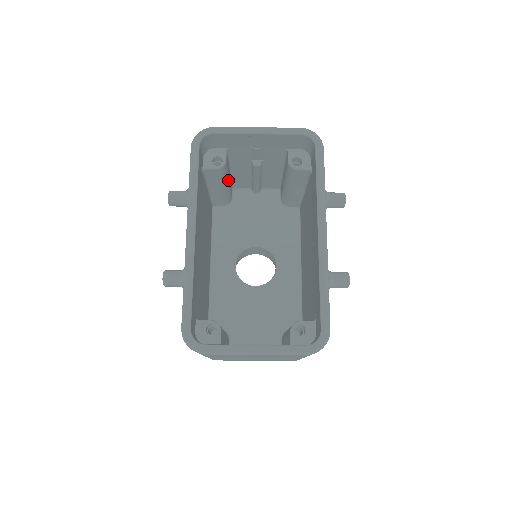
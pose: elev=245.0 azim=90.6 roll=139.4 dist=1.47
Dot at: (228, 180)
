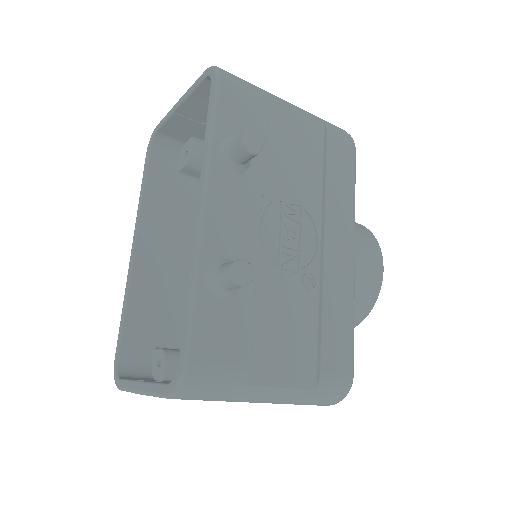
Dot at: occluded
